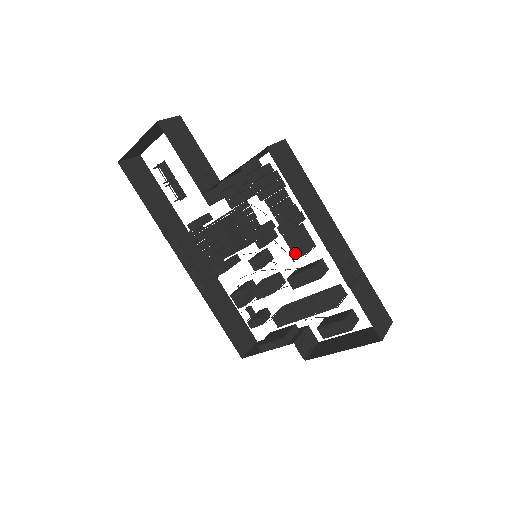
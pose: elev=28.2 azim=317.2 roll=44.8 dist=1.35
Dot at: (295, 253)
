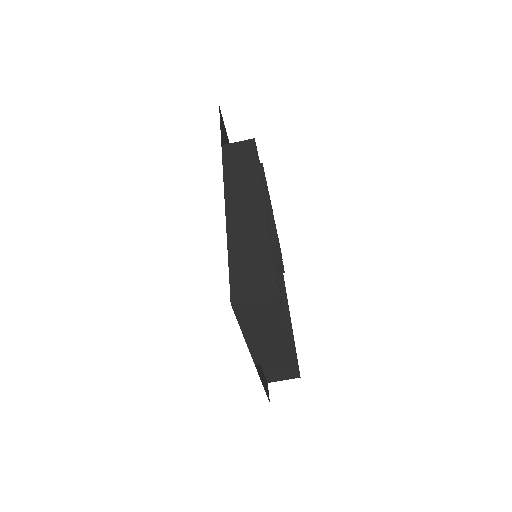
Dot at: occluded
